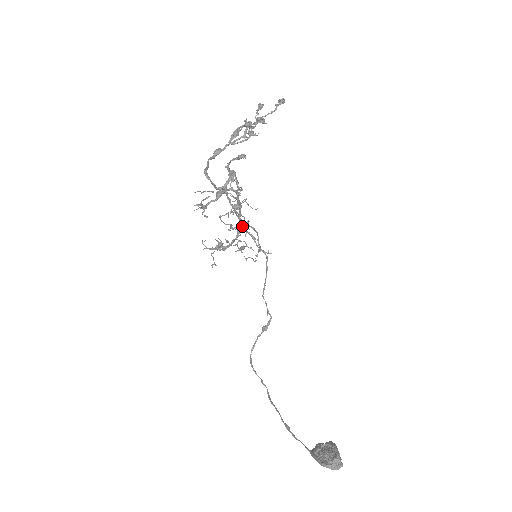
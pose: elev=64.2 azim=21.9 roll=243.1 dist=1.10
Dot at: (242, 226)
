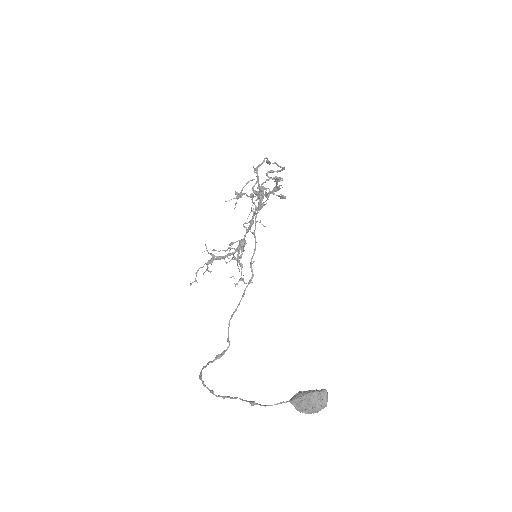
Dot at: (245, 241)
